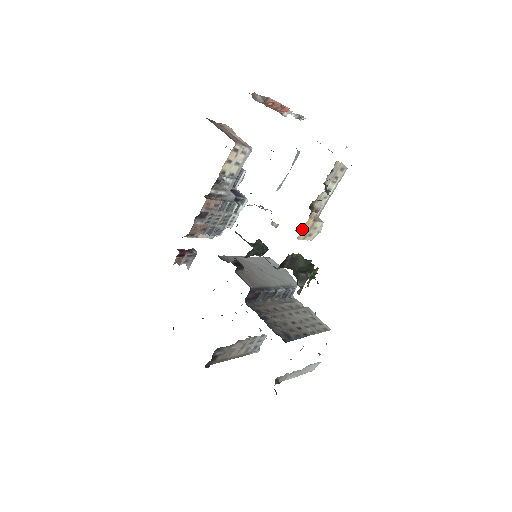
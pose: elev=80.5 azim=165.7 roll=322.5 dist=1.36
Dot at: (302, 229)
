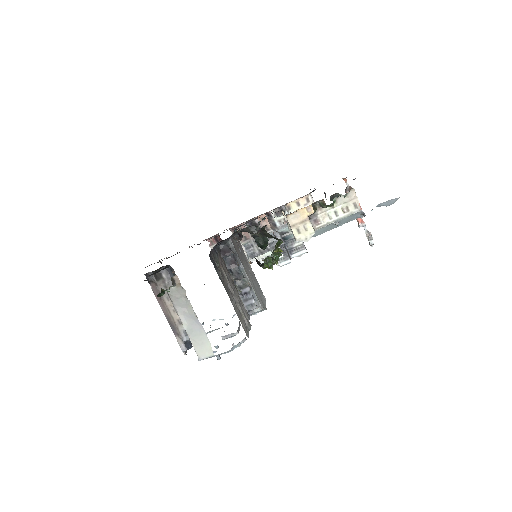
Dot at: (296, 212)
